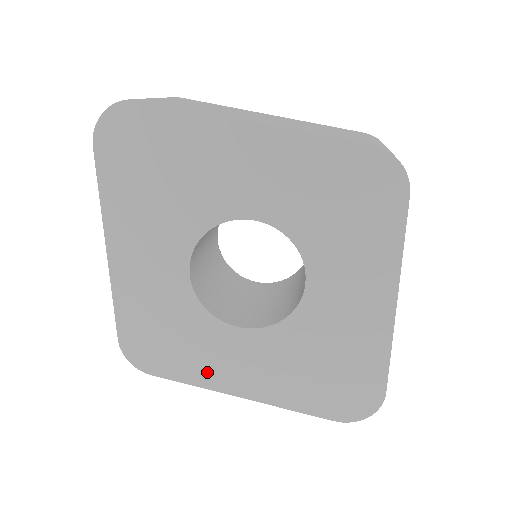
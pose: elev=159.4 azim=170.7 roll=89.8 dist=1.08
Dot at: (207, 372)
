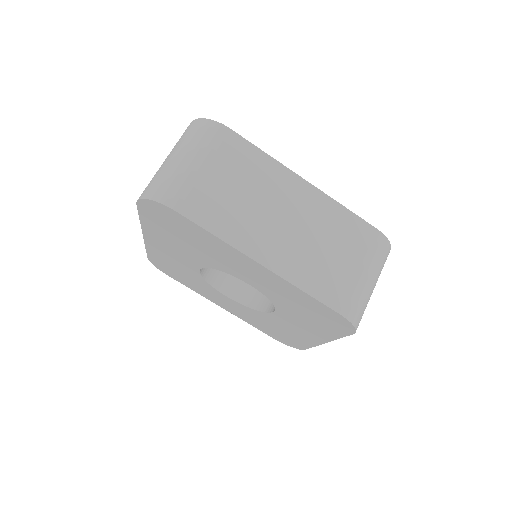
Dot at: (203, 293)
